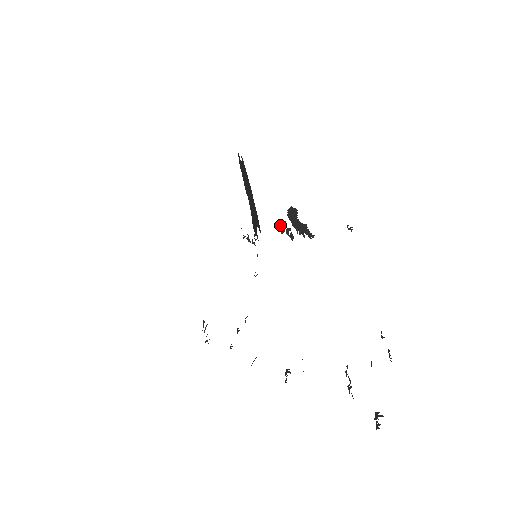
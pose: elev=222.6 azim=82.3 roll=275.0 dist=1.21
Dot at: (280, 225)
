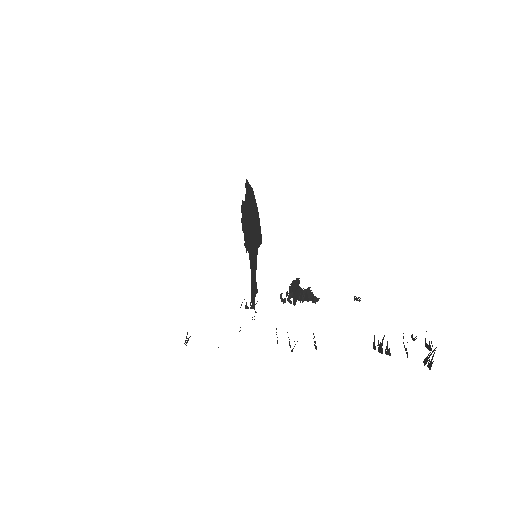
Dot at: (281, 296)
